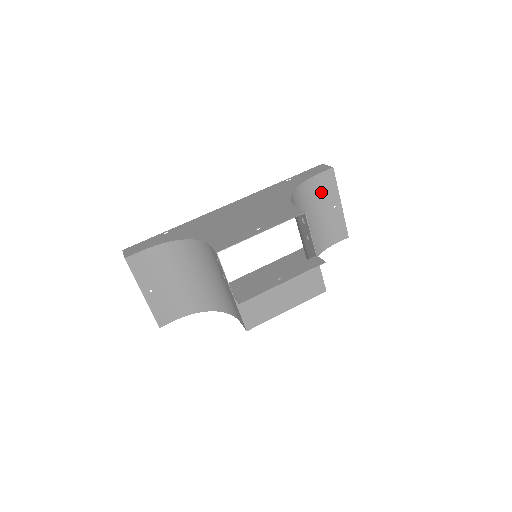
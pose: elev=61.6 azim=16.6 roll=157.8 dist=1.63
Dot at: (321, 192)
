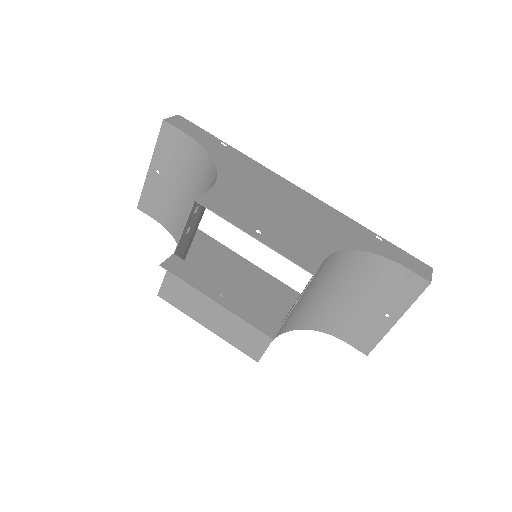
Dot at: (390, 287)
